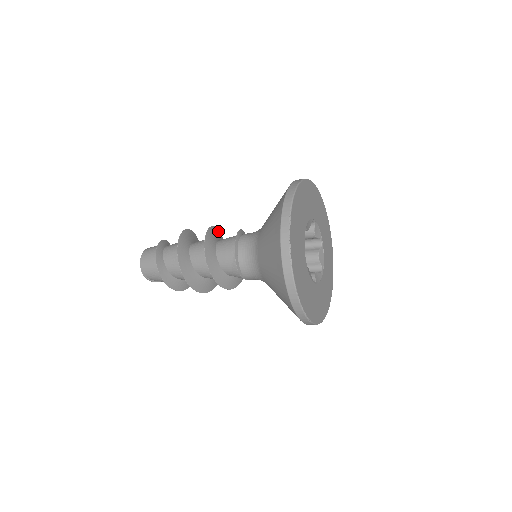
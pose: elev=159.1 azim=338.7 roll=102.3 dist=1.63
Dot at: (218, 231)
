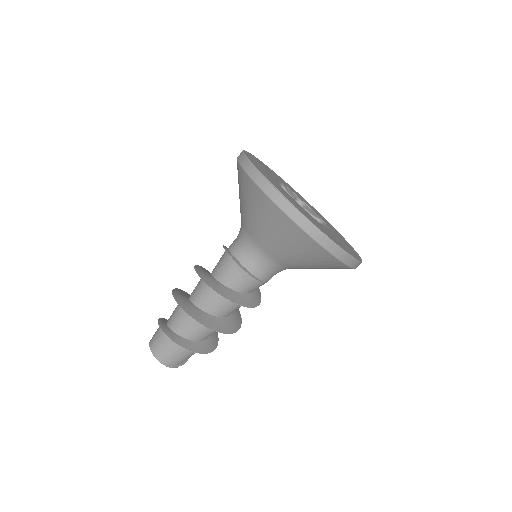
Dot at: (204, 268)
